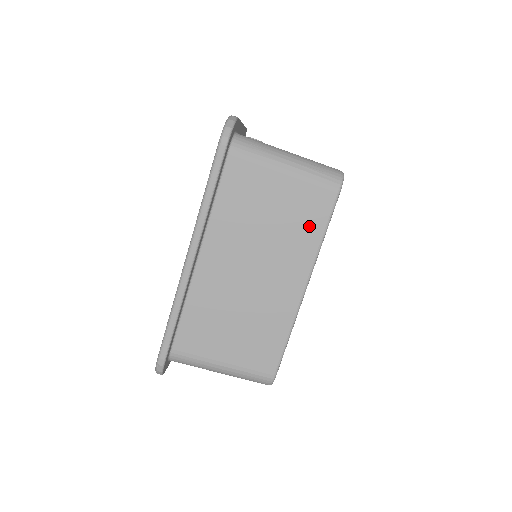
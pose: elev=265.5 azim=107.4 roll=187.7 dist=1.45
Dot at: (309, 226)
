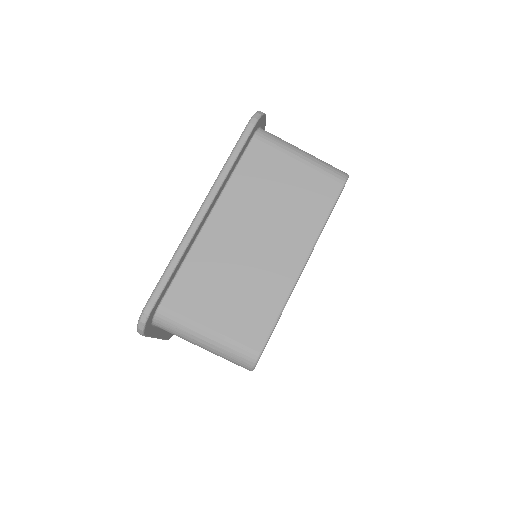
Dot at: (314, 208)
